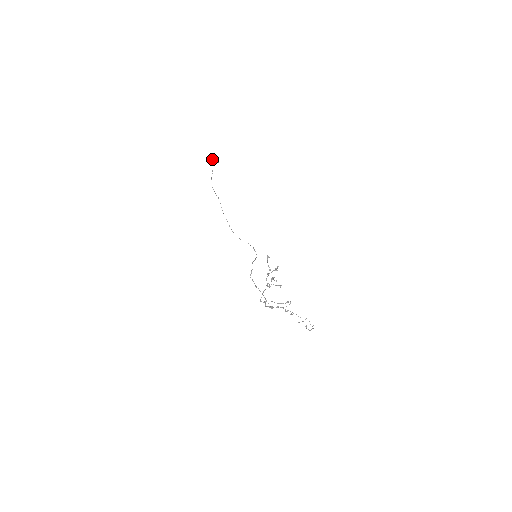
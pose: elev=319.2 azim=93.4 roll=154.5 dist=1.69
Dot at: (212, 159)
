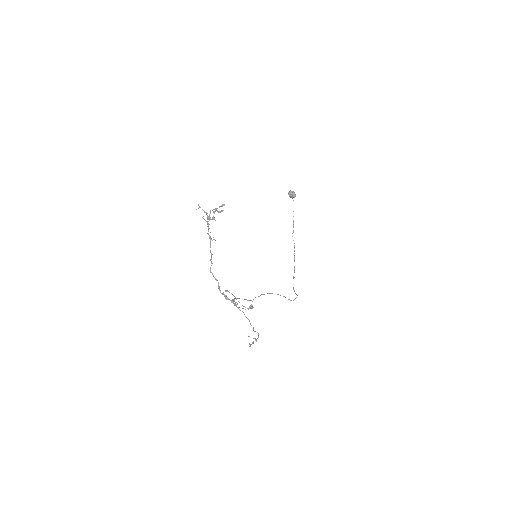
Dot at: (289, 191)
